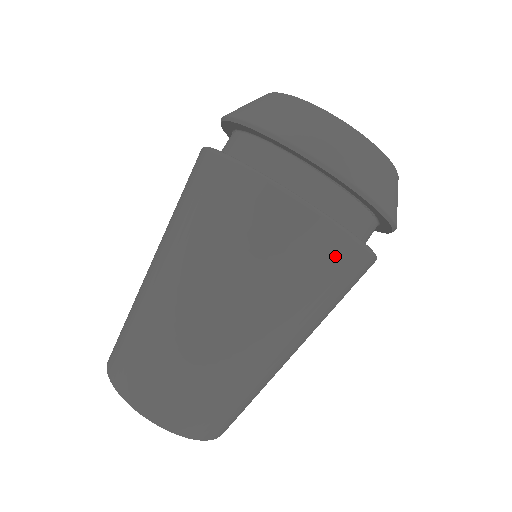
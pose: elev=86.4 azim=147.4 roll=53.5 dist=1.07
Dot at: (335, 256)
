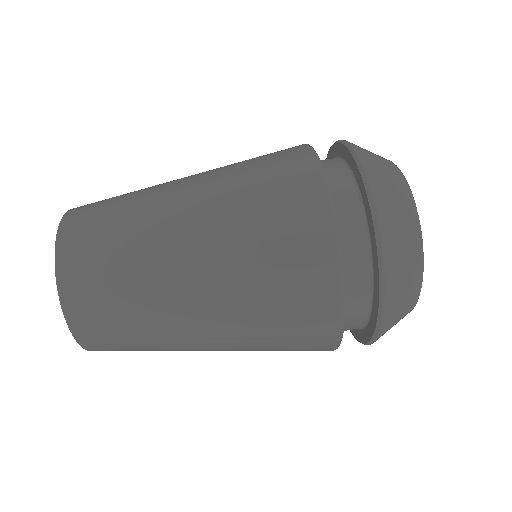
Dot at: (297, 177)
